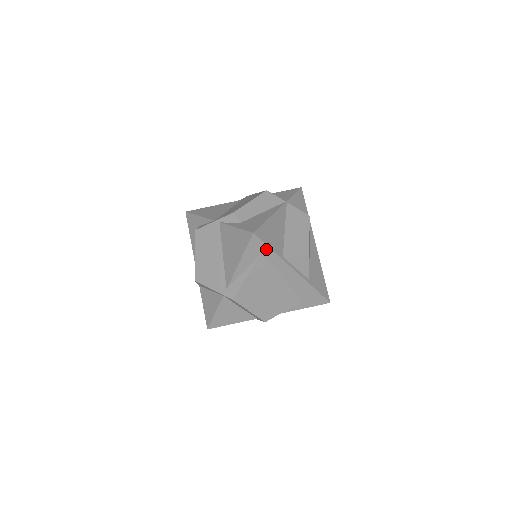
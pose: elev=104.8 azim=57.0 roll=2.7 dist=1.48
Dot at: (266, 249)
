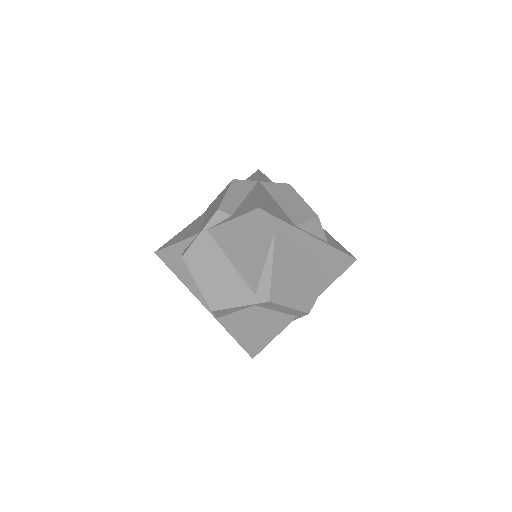
Dot at: (278, 223)
